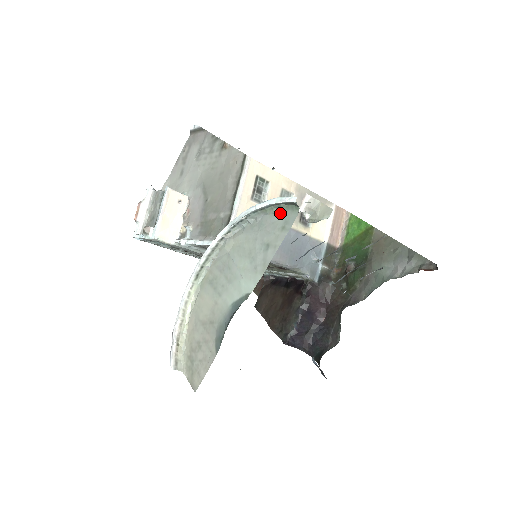
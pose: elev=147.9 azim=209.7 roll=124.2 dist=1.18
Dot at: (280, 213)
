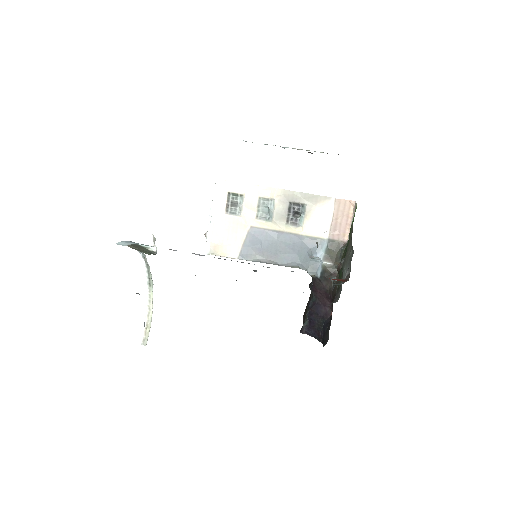
Dot at: occluded
